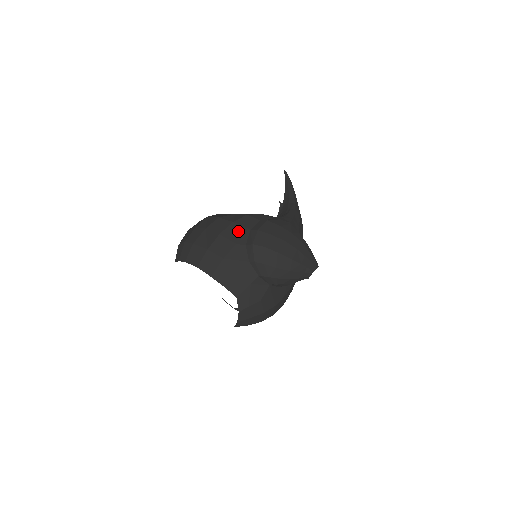
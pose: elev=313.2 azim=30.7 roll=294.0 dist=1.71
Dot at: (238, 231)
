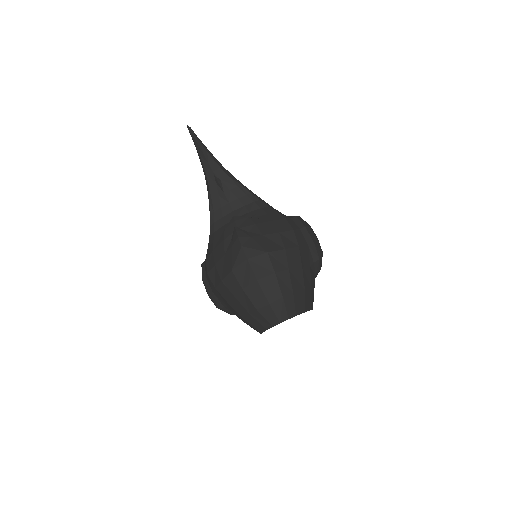
Dot at: (305, 253)
